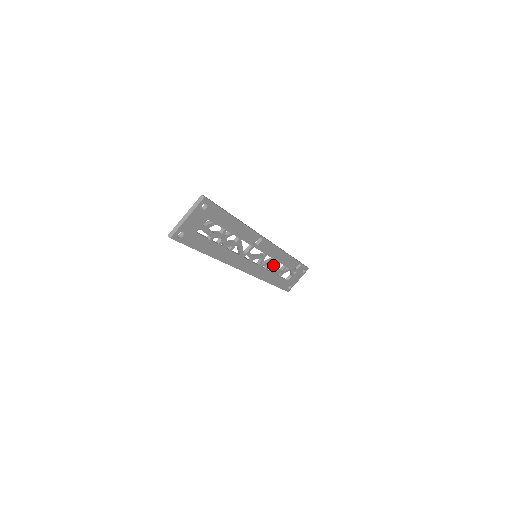
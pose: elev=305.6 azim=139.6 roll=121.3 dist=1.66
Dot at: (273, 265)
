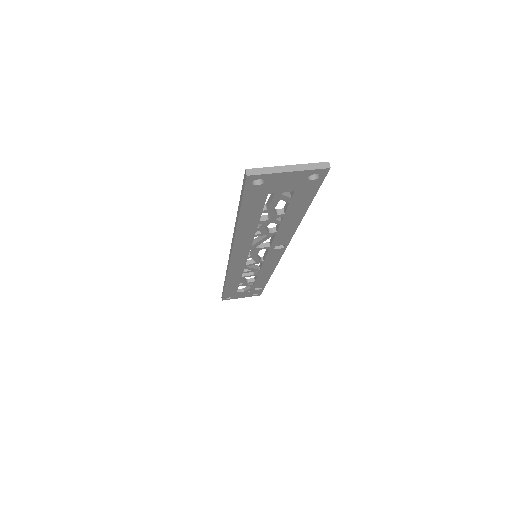
Dot at: (250, 273)
